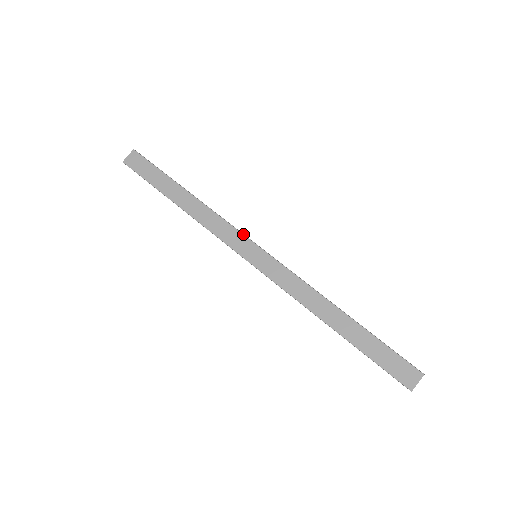
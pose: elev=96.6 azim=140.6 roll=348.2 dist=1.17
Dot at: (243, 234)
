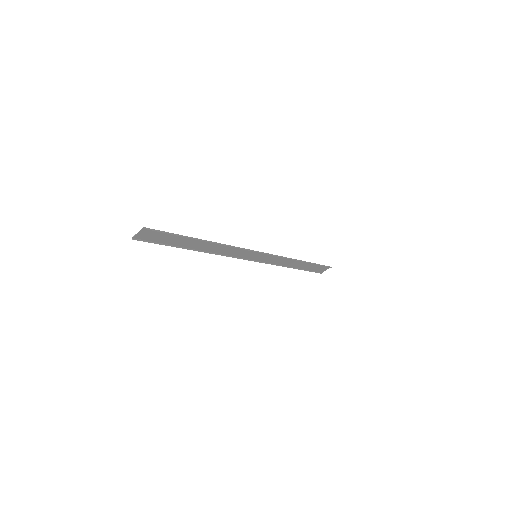
Dot at: (249, 250)
